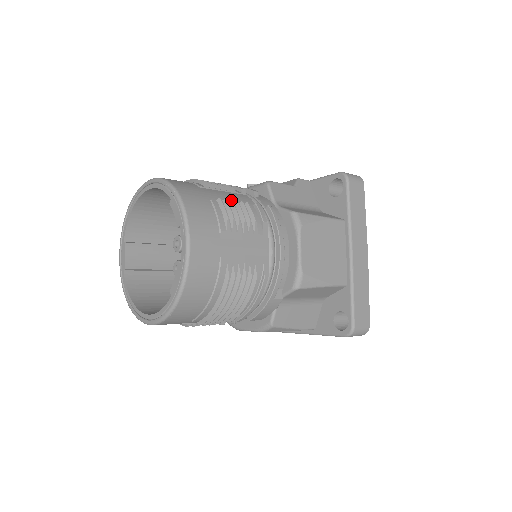
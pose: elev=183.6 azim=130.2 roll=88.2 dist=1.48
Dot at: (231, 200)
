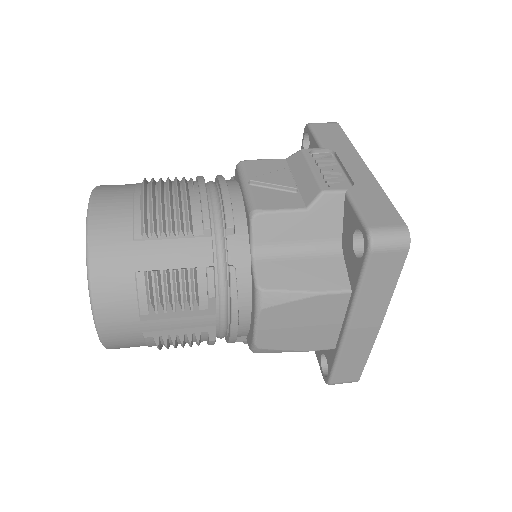
Dot at: (165, 272)
